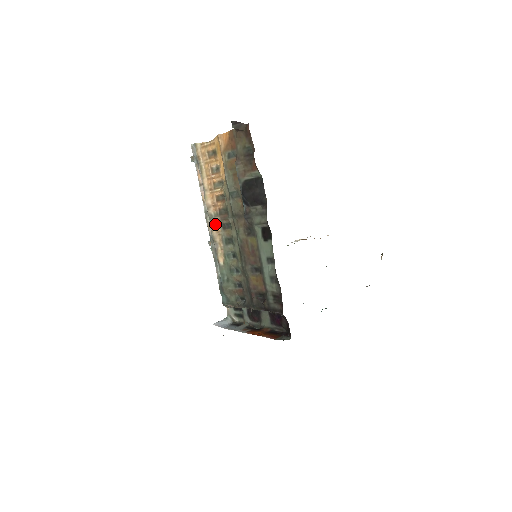
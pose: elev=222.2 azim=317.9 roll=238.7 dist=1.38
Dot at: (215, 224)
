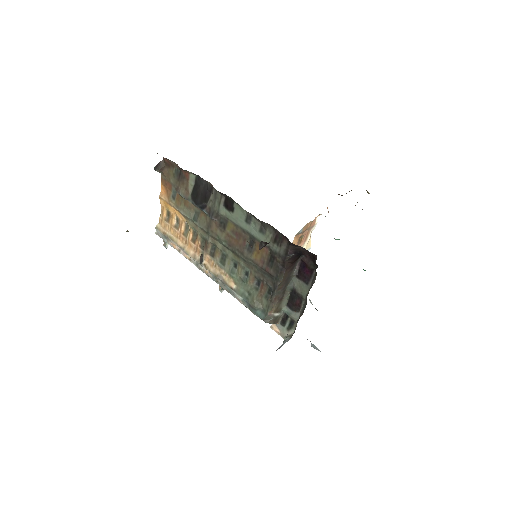
Dot at: (207, 263)
